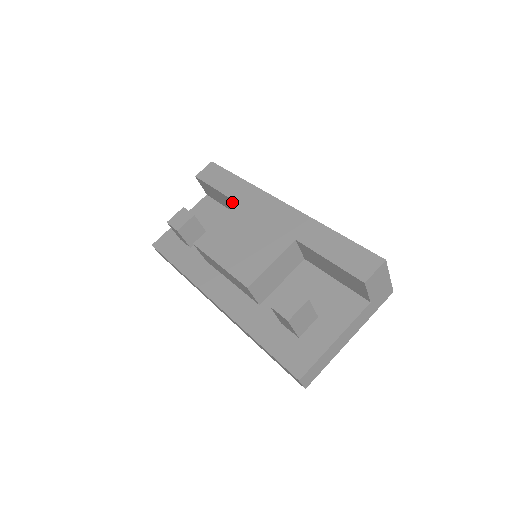
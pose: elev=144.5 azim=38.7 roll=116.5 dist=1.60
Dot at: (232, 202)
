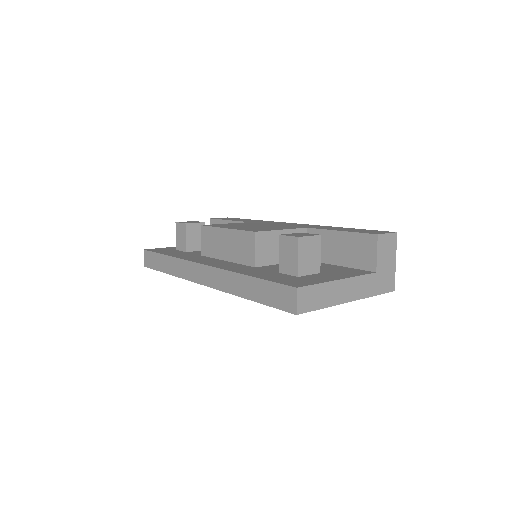
Dot at: occluded
